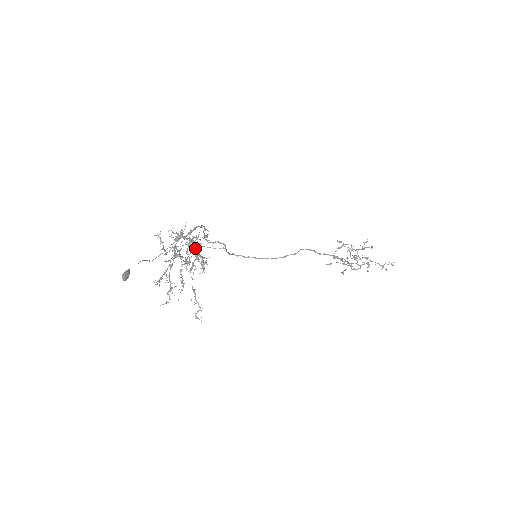
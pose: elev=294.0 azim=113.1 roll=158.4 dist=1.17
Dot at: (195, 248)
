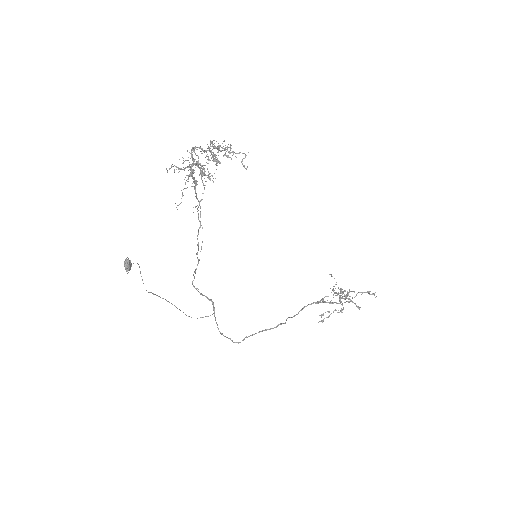
Dot at: (214, 146)
